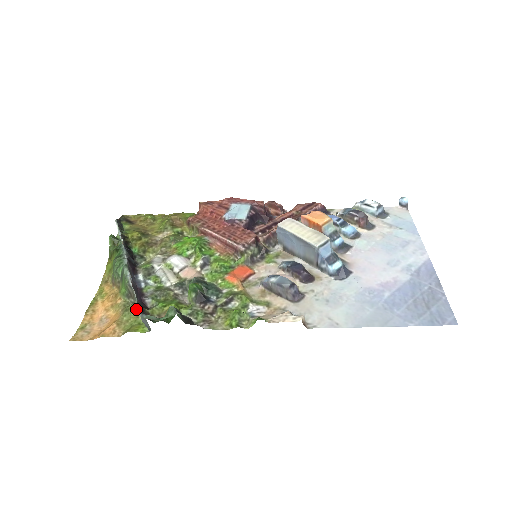
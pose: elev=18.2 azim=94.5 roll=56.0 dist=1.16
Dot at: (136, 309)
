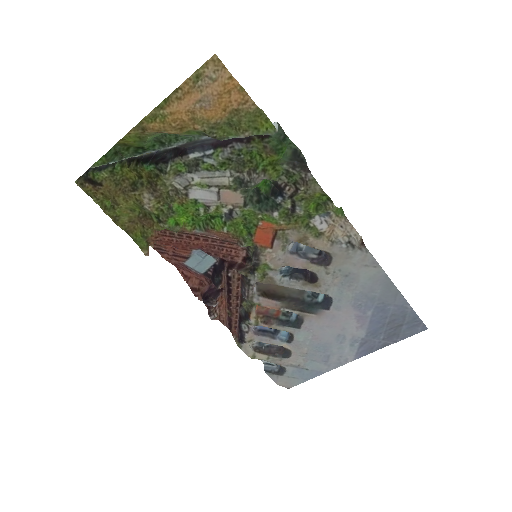
Dot at: (236, 133)
